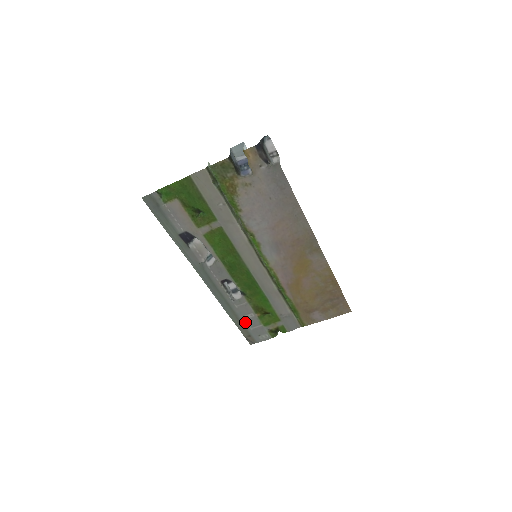
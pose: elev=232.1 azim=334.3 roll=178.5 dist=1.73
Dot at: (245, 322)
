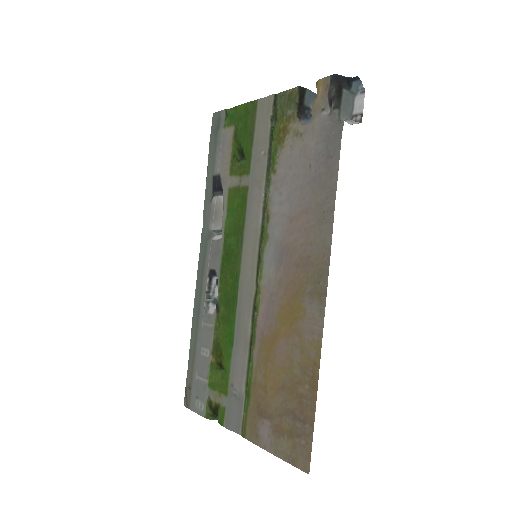
Dot at: (198, 359)
